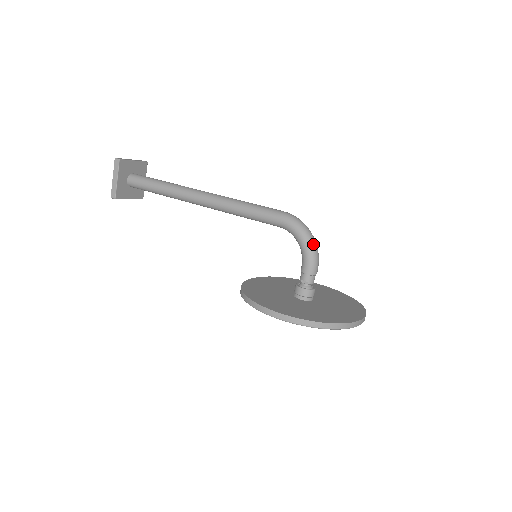
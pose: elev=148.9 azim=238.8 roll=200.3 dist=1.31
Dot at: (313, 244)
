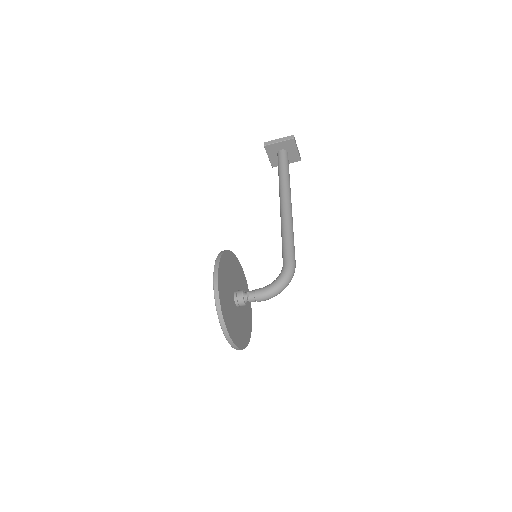
Dot at: (278, 290)
